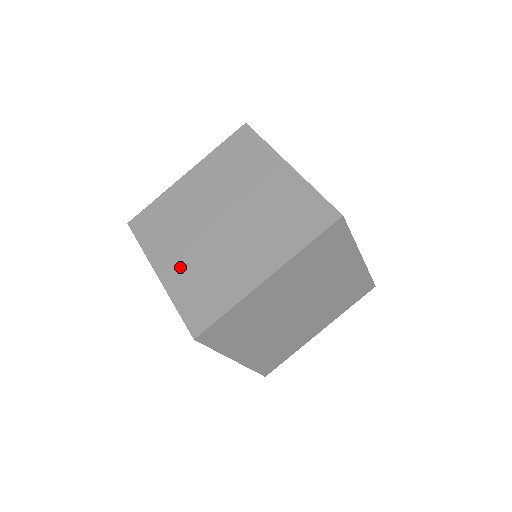
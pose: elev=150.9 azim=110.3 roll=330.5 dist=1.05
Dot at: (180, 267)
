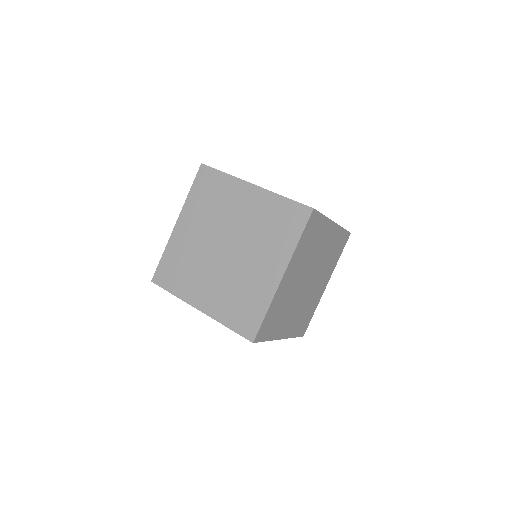
Dot at: (213, 297)
